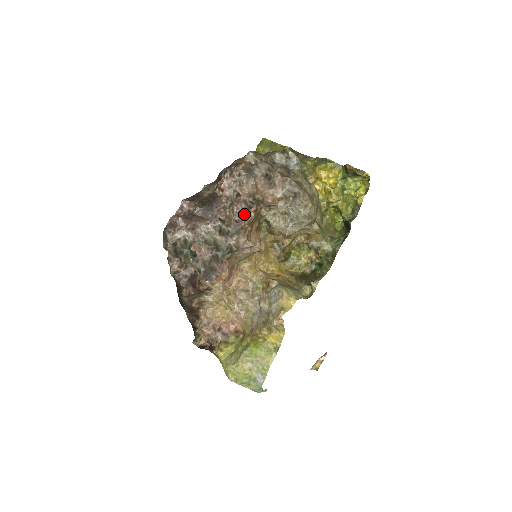
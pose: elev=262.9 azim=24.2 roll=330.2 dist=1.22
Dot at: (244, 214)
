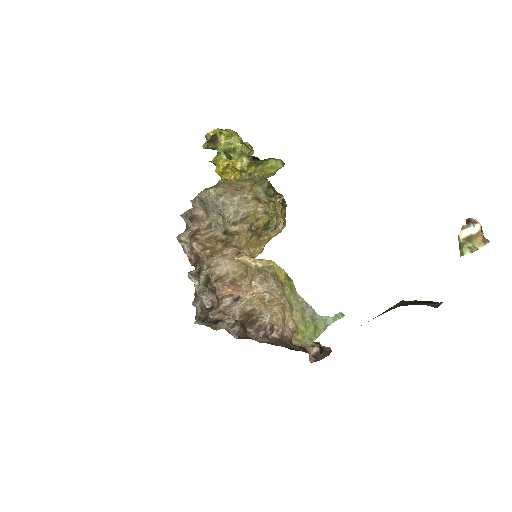
Dot at: (197, 251)
